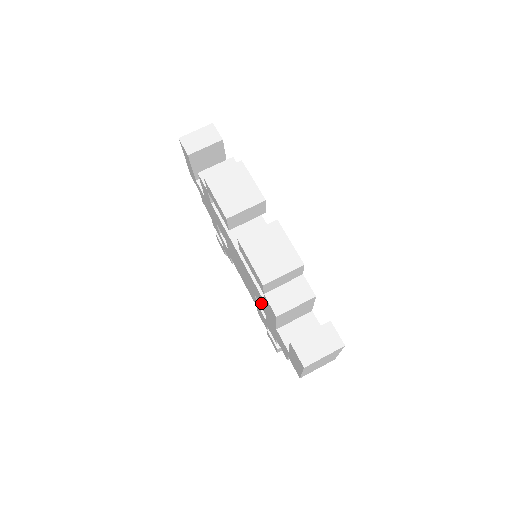
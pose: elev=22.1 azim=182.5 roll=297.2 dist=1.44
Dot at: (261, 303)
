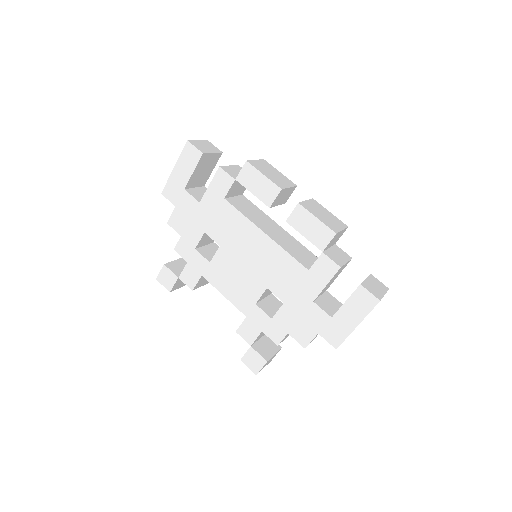
Dot at: (286, 286)
